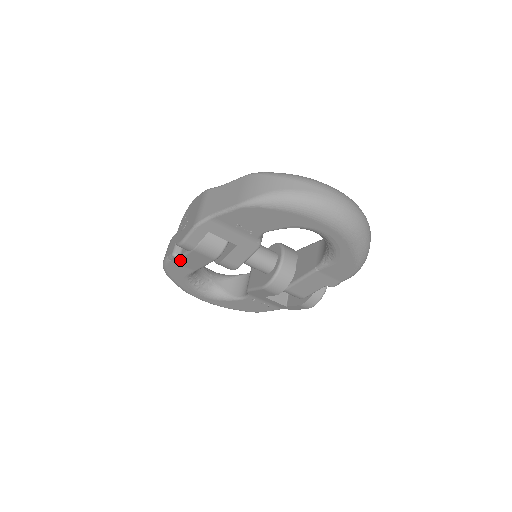
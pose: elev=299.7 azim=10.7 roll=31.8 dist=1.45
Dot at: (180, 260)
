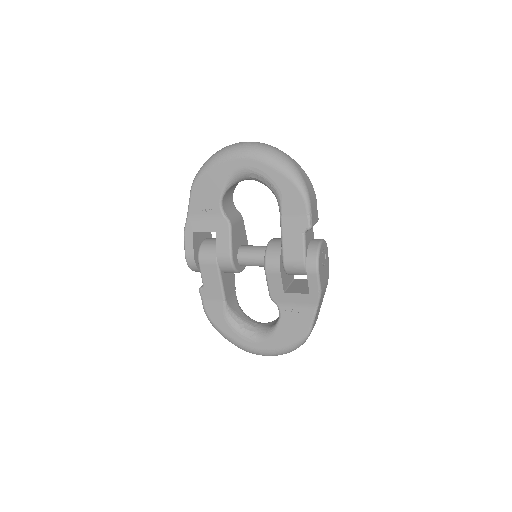
Dot at: (206, 292)
